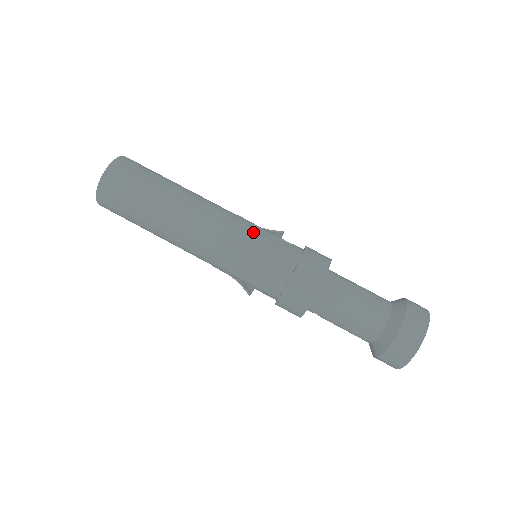
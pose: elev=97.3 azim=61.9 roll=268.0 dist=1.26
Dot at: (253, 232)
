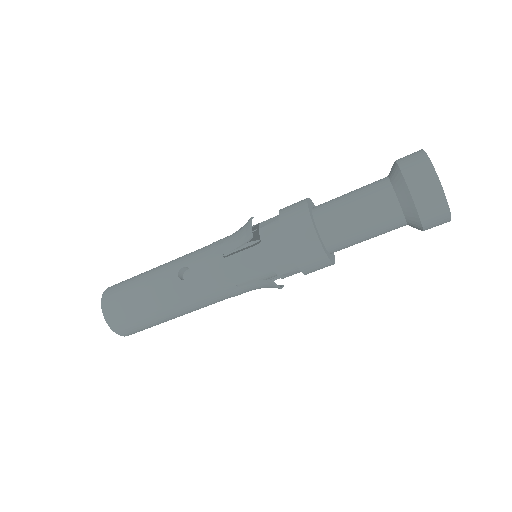
Dot at: (244, 280)
